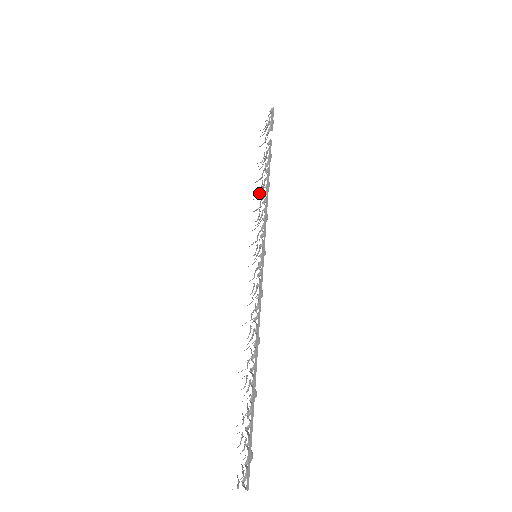
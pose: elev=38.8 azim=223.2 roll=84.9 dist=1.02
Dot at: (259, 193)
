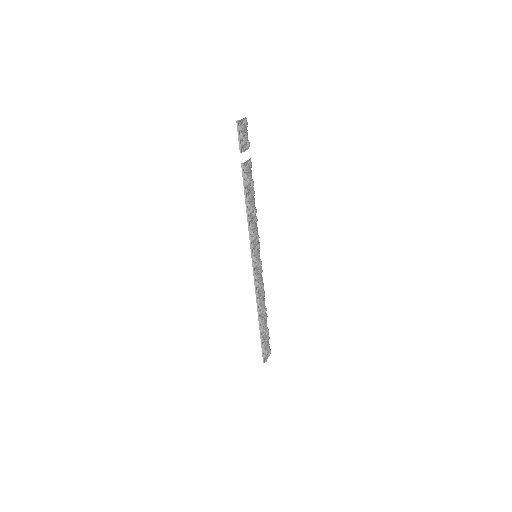
Dot at: (254, 200)
